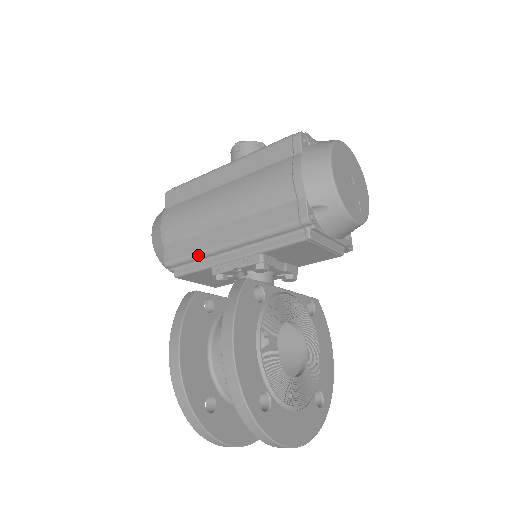
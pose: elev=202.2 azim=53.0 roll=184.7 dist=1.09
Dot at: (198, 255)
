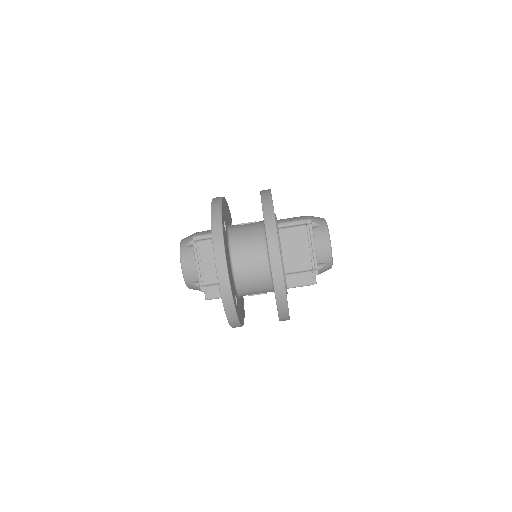
Dot at: occluded
